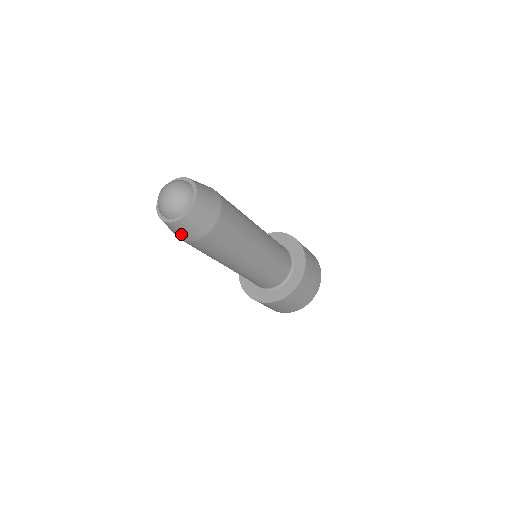
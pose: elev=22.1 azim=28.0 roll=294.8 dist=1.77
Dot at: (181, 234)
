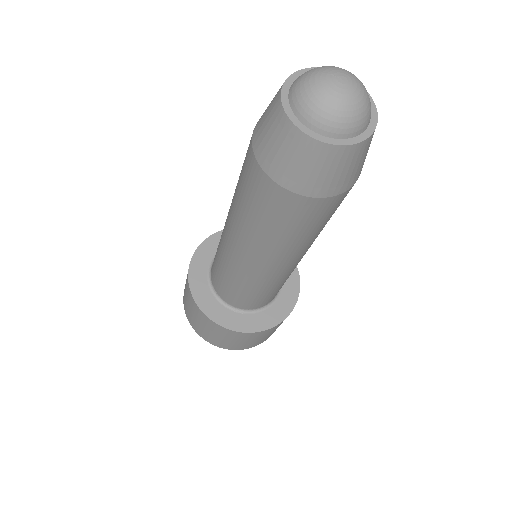
Dot at: (301, 172)
